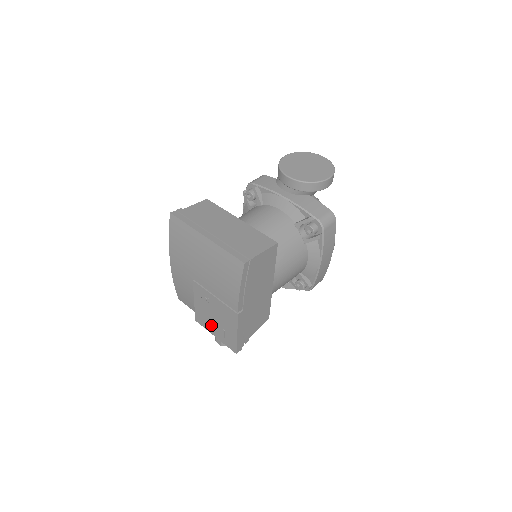
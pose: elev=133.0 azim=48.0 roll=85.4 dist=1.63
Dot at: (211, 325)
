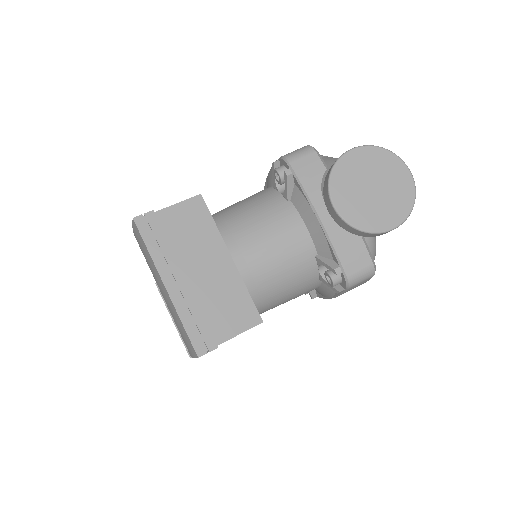
Dot at: occluded
